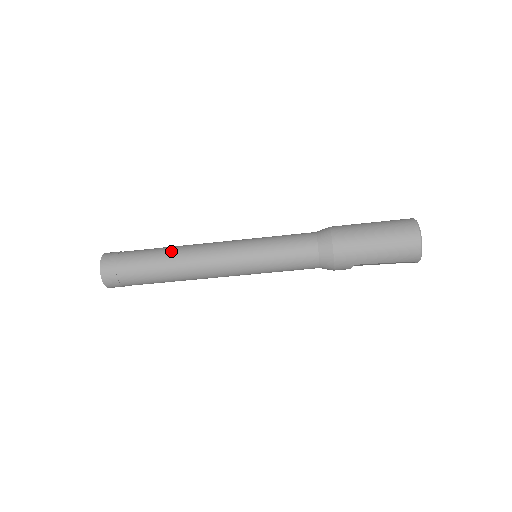
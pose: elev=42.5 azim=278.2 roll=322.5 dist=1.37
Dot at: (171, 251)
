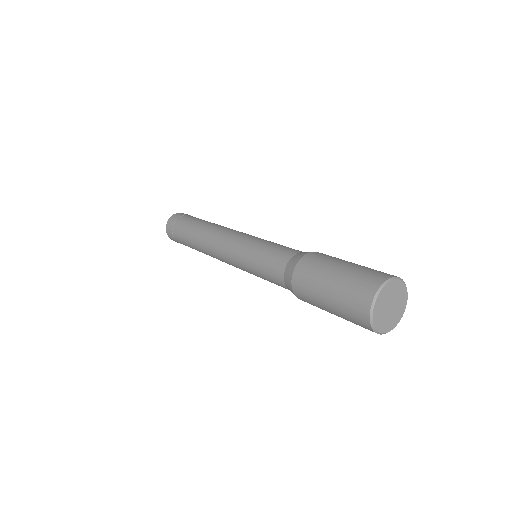
Dot at: (197, 247)
